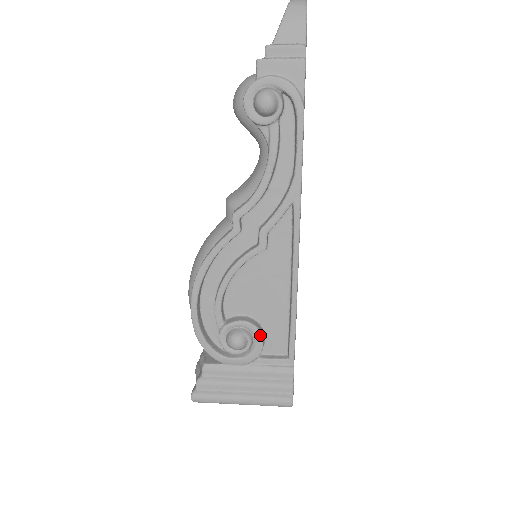
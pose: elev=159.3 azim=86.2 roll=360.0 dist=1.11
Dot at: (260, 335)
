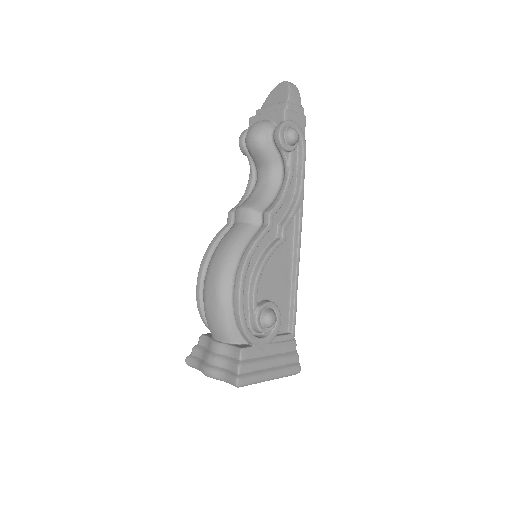
Dot at: (280, 313)
